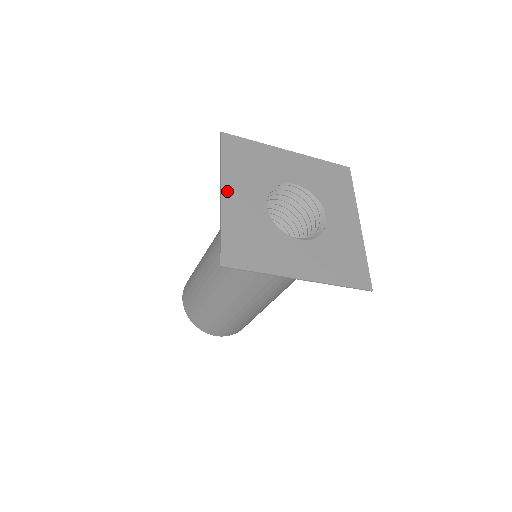
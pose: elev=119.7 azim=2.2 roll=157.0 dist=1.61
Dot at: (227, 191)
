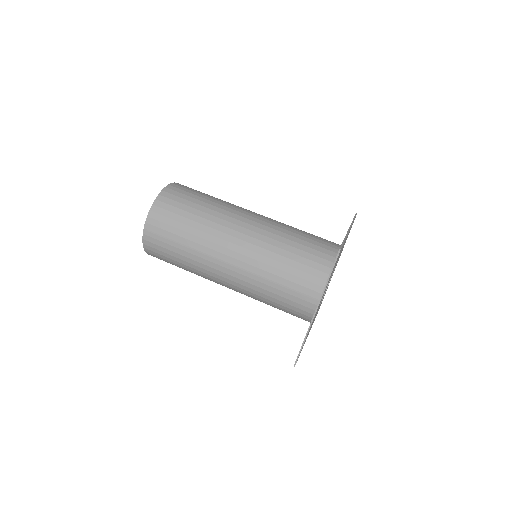
Dot at: occluded
